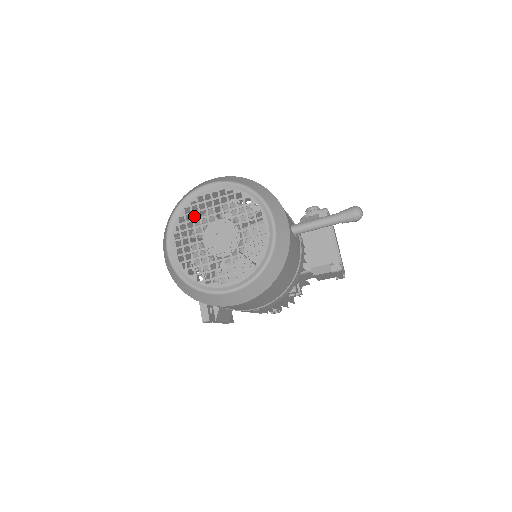
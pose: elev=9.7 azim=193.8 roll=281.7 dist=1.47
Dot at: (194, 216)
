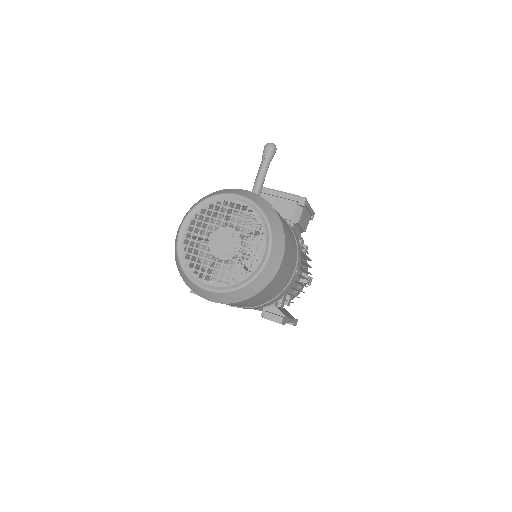
Dot at: occluded
